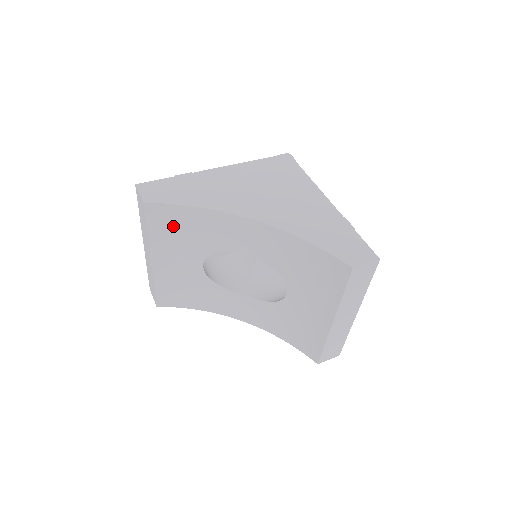
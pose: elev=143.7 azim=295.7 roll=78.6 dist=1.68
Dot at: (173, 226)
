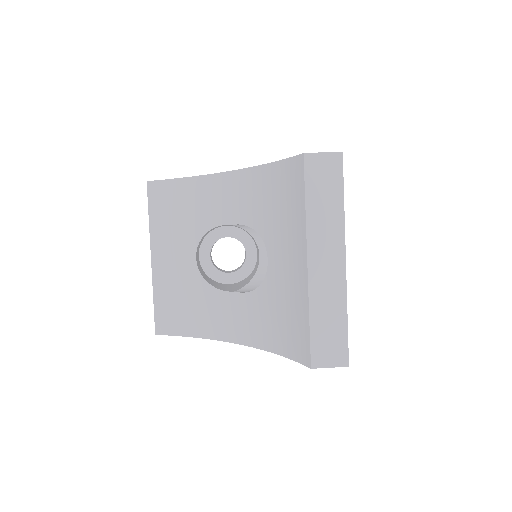
Dot at: (170, 207)
